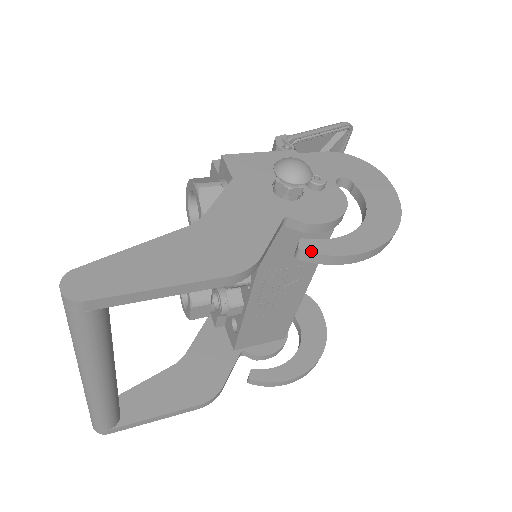
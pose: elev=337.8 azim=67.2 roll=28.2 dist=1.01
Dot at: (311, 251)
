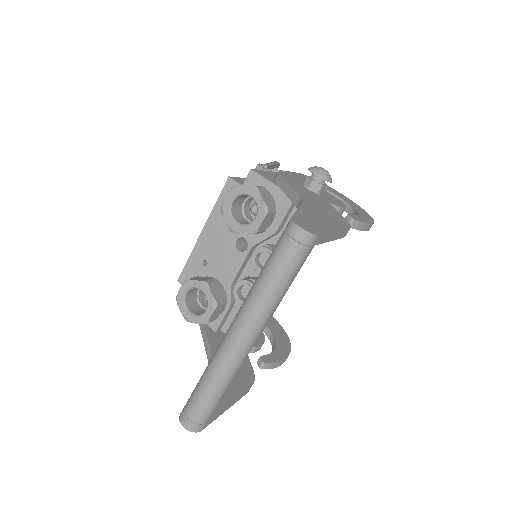
Dot at: (358, 220)
